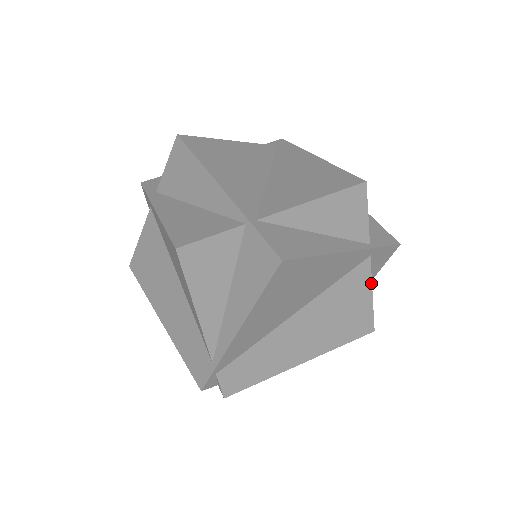
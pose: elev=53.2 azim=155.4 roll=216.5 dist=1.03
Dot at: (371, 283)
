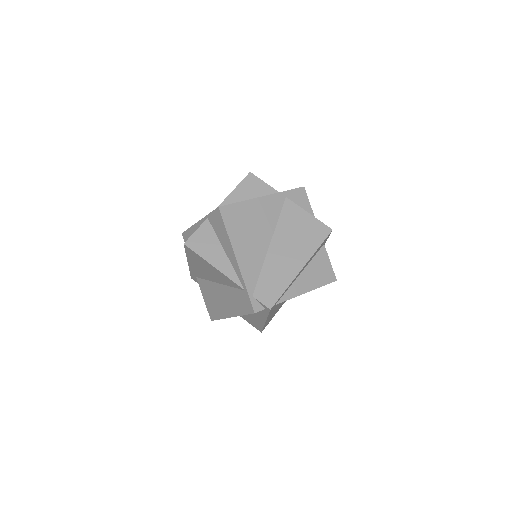
Dot at: (301, 208)
